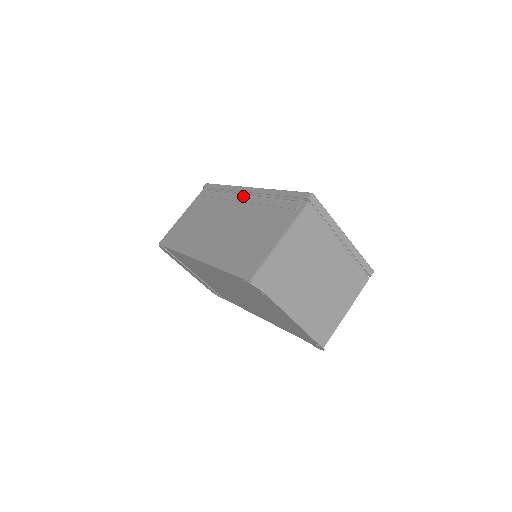
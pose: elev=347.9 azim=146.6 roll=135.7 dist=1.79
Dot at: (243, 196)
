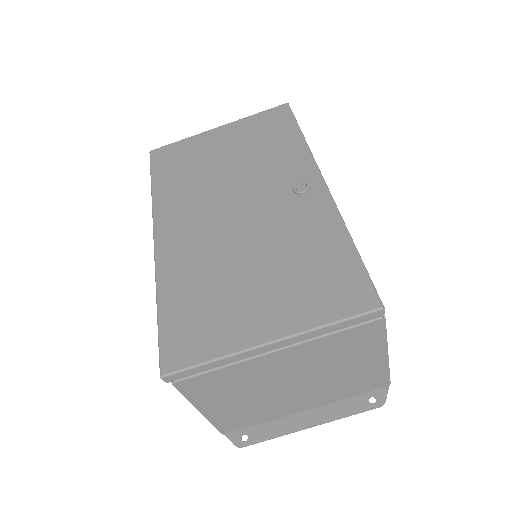
Dot at: occluded
